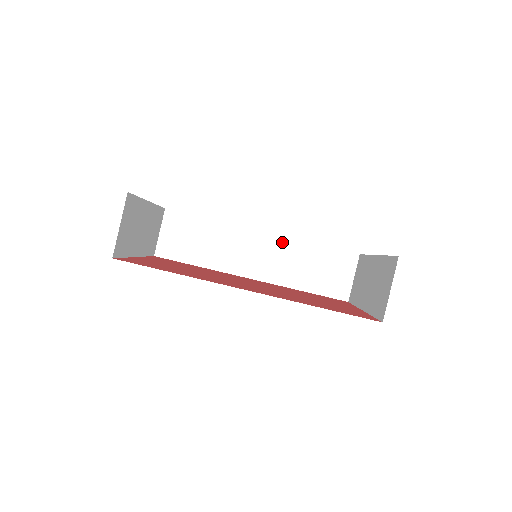
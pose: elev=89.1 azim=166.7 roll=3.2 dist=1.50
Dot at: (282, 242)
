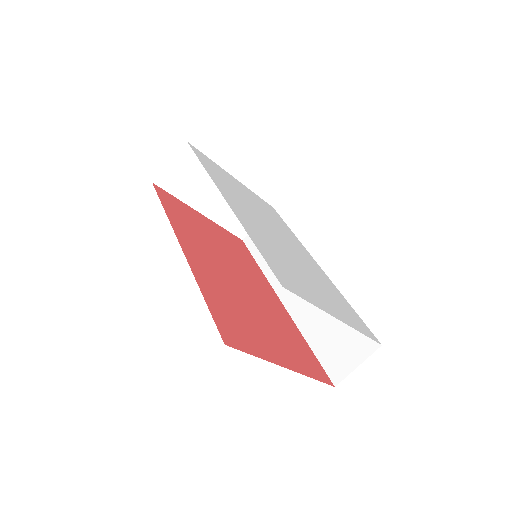
Dot at: occluded
